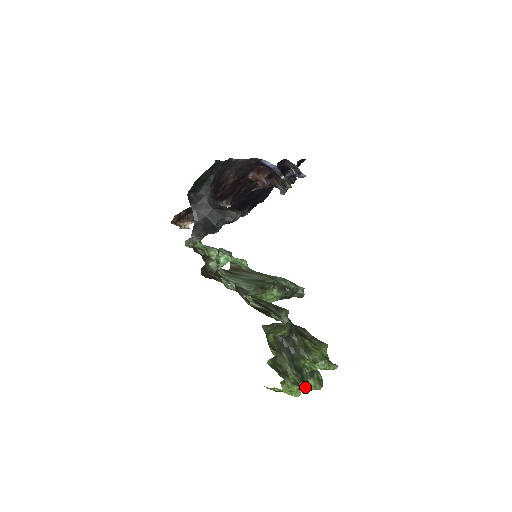
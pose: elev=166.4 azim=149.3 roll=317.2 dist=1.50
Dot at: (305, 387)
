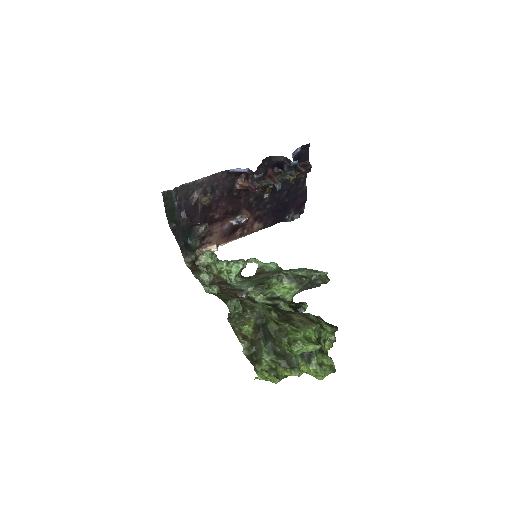
Dot at: (294, 373)
